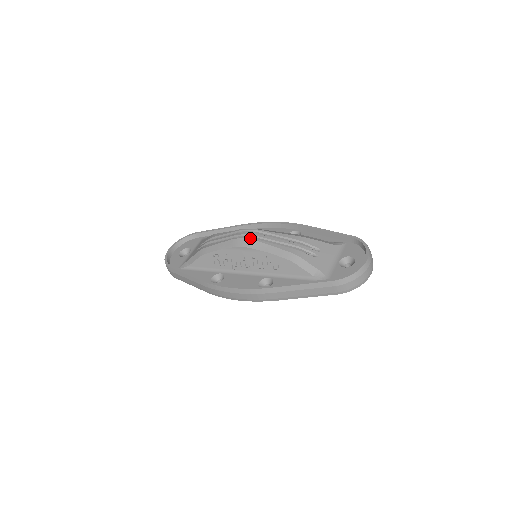
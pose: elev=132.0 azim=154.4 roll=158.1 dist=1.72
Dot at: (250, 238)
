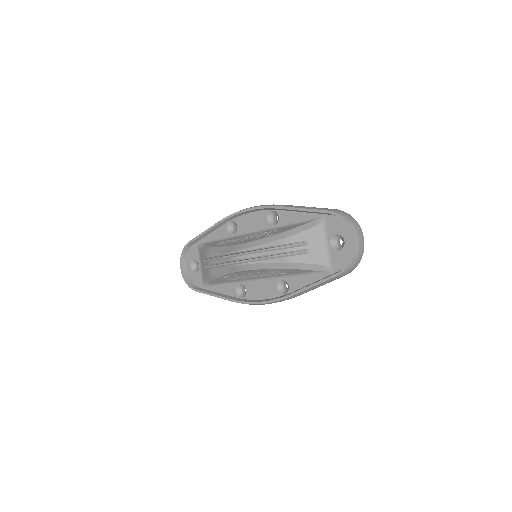
Dot at: (244, 263)
